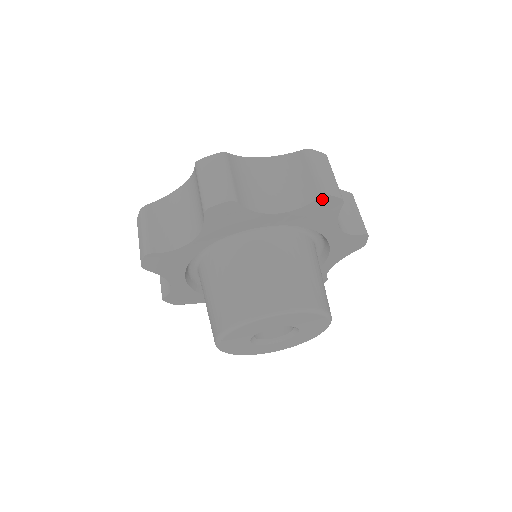
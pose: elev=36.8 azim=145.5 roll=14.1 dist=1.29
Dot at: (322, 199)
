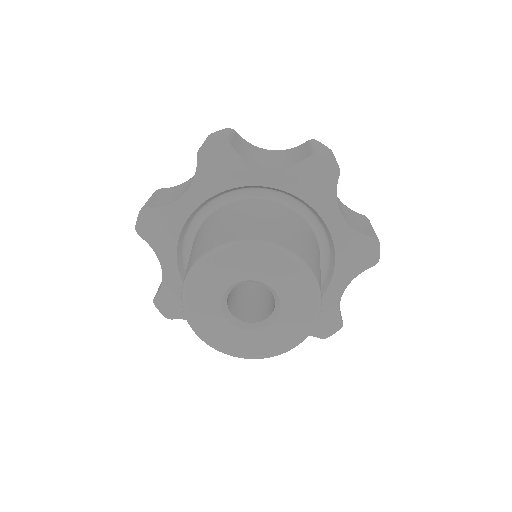
Dot at: (315, 158)
